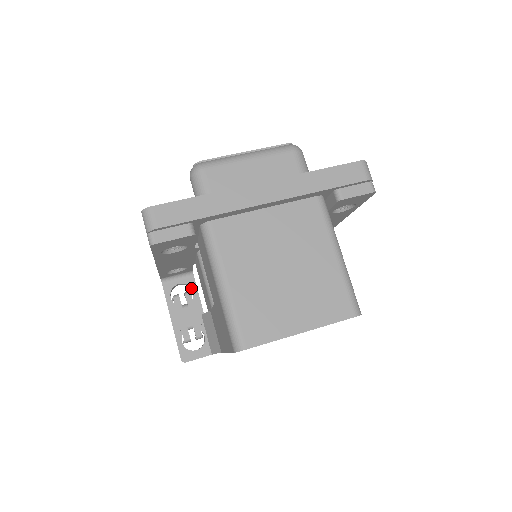
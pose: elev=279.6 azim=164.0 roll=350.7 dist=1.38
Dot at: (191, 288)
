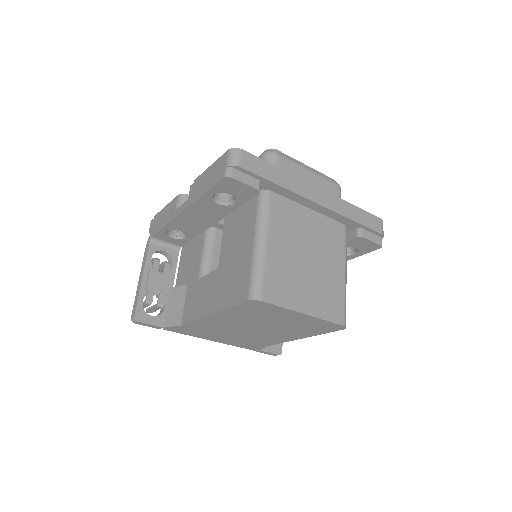
Dot at: (172, 260)
